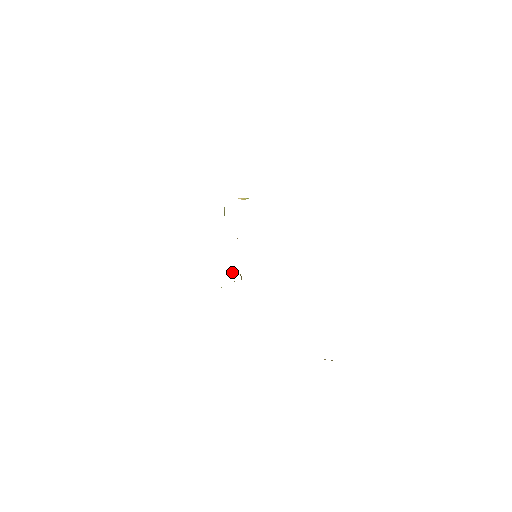
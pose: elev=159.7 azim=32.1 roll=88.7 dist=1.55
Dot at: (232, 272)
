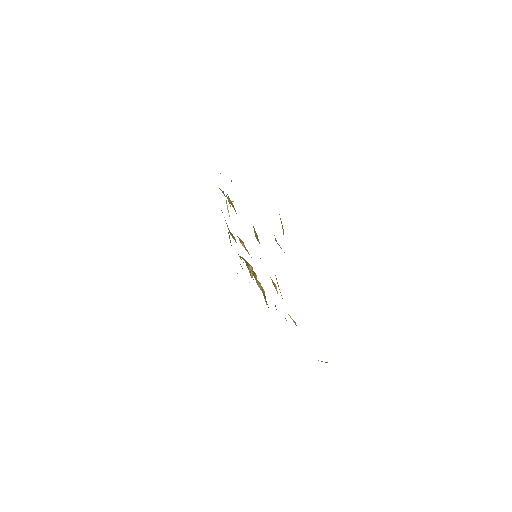
Dot at: occluded
